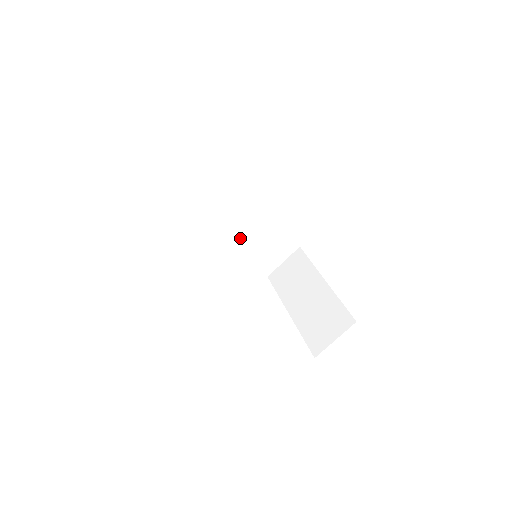
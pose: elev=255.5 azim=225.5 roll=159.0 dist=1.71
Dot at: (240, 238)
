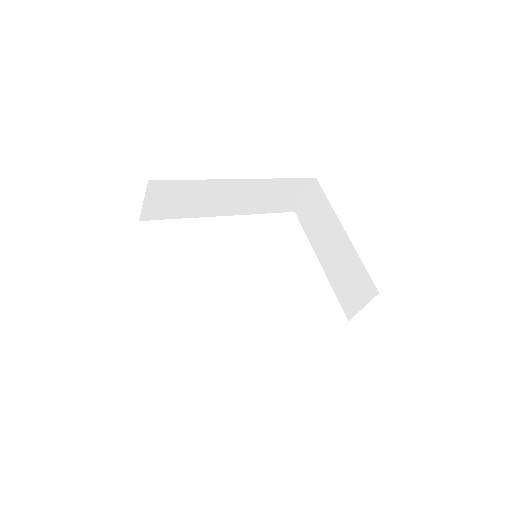
Dot at: (245, 205)
